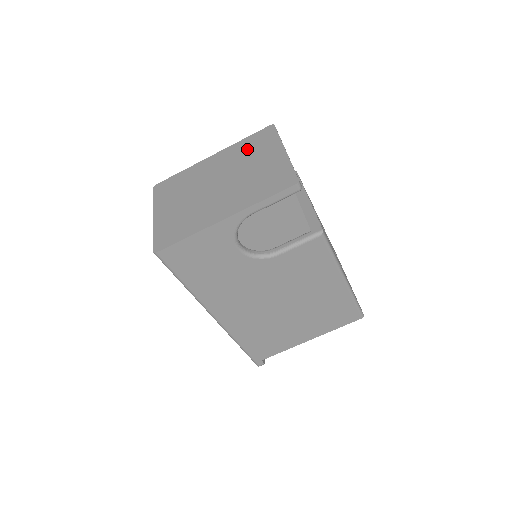
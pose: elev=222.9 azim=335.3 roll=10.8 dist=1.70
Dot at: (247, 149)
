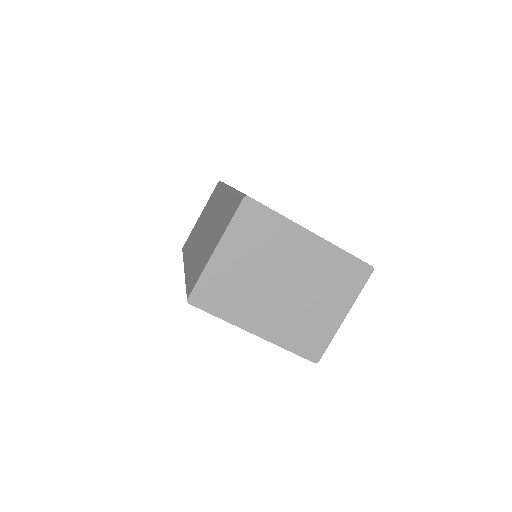
Dot at: (335, 272)
